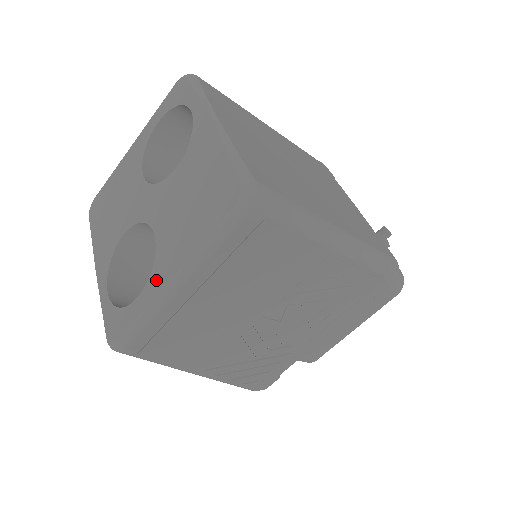
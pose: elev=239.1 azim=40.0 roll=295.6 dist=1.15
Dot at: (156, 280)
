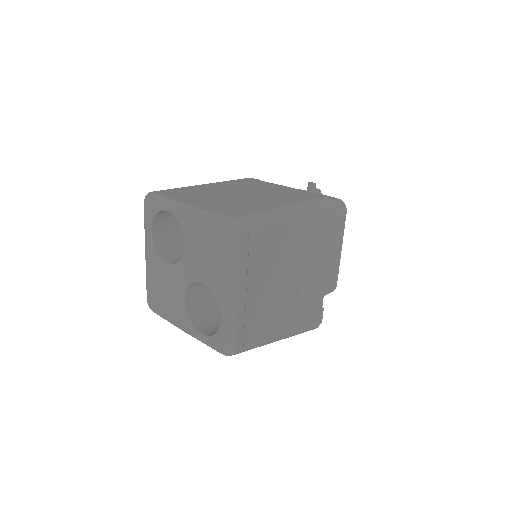
Dot at: (223, 302)
